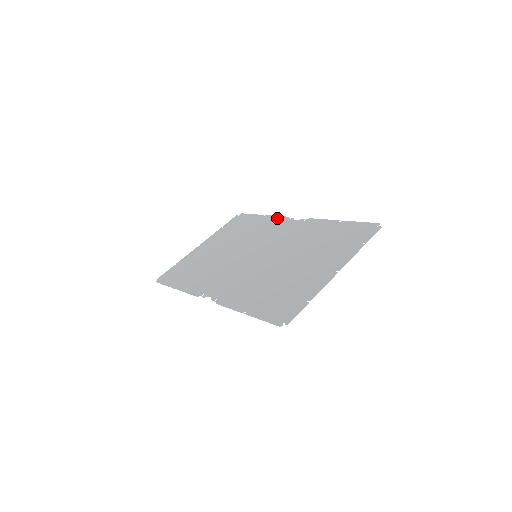
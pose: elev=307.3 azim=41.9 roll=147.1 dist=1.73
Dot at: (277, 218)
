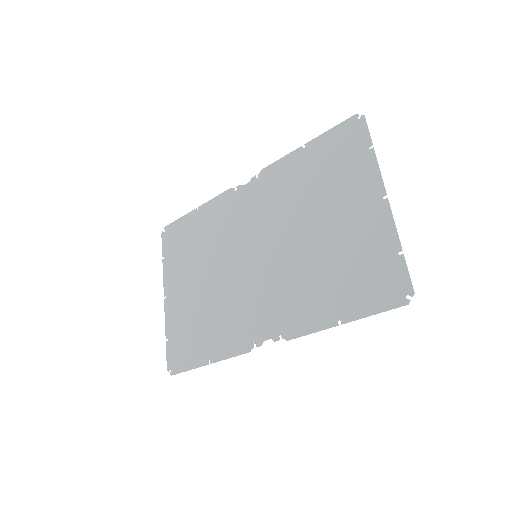
Dot at: (219, 199)
